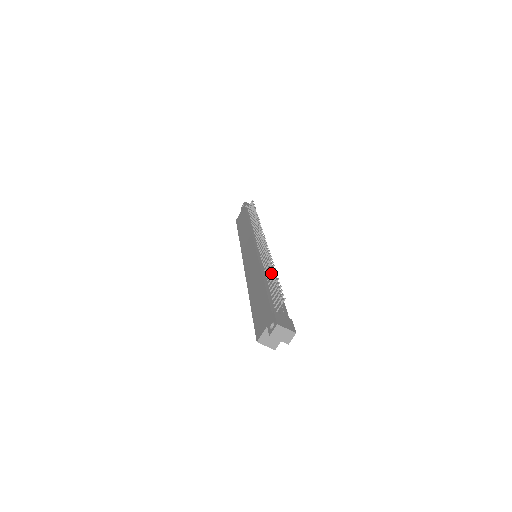
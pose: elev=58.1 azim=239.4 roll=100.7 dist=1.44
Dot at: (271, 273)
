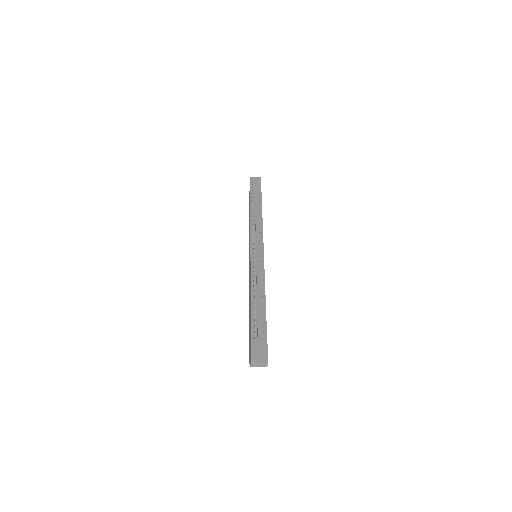
Dot at: (254, 295)
